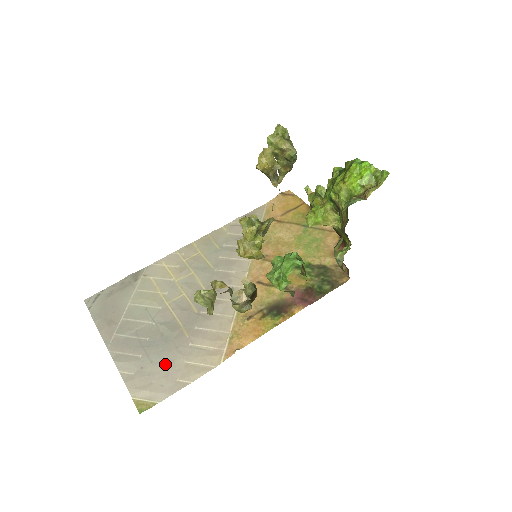
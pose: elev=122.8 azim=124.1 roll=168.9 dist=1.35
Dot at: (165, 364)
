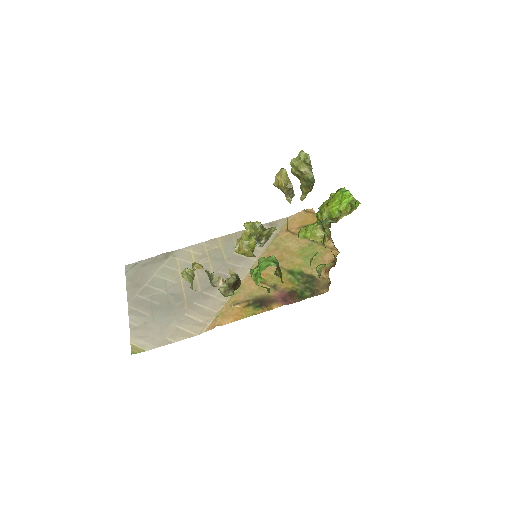
Dot at: (162, 324)
